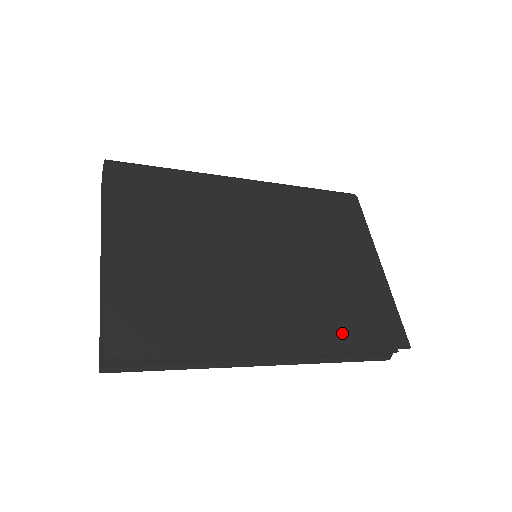
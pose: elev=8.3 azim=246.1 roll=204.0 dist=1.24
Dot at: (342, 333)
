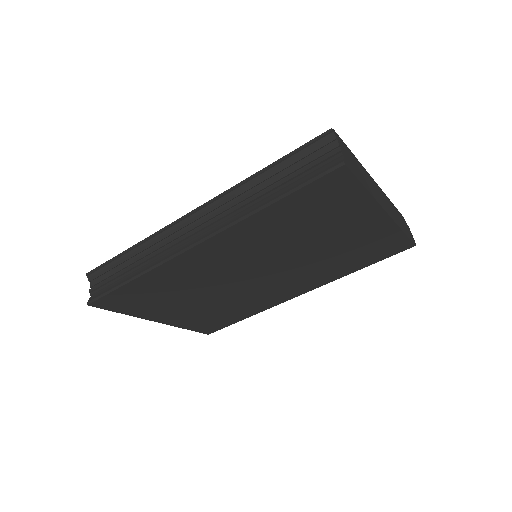
Dot at: occluded
